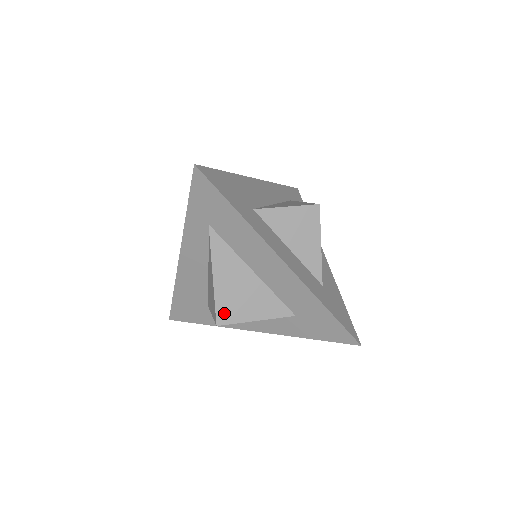
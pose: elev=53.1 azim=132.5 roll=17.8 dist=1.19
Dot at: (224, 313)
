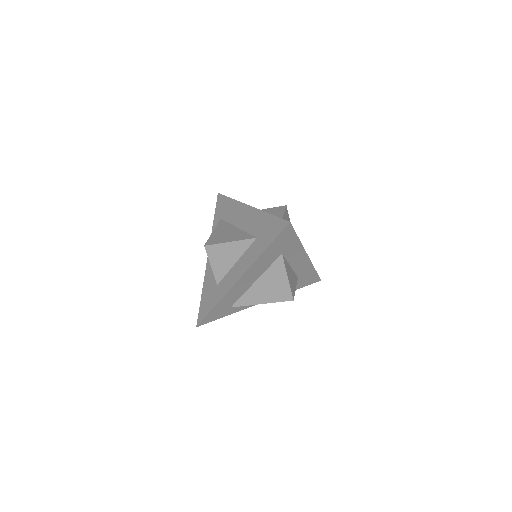
Dot at: (212, 241)
